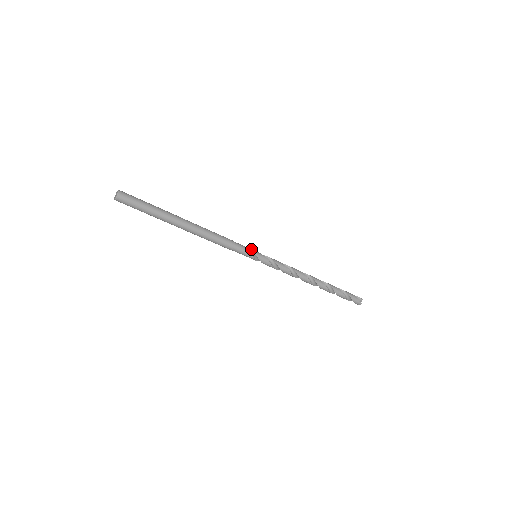
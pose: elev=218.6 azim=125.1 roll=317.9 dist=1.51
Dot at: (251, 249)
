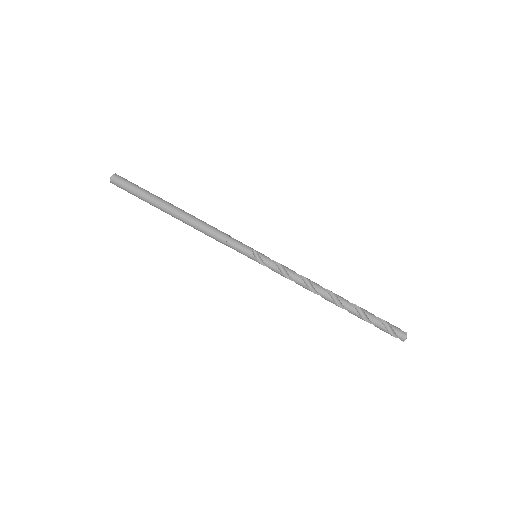
Dot at: (249, 248)
